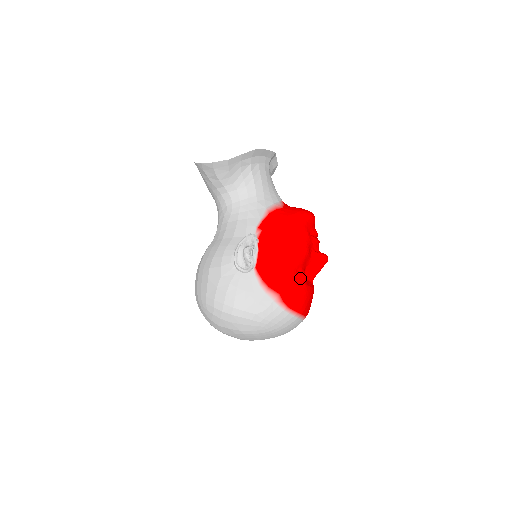
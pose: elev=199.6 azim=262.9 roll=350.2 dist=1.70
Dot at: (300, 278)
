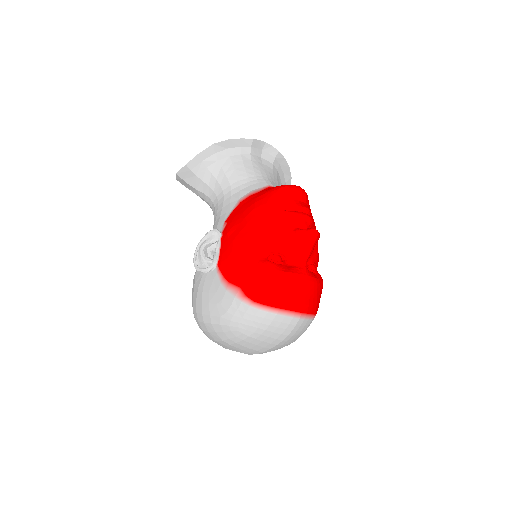
Dot at: (264, 263)
